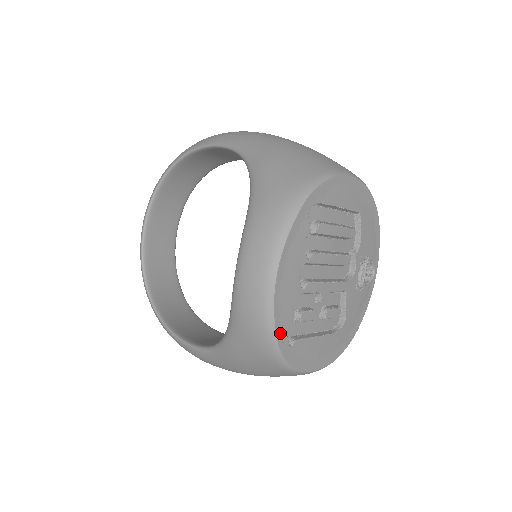
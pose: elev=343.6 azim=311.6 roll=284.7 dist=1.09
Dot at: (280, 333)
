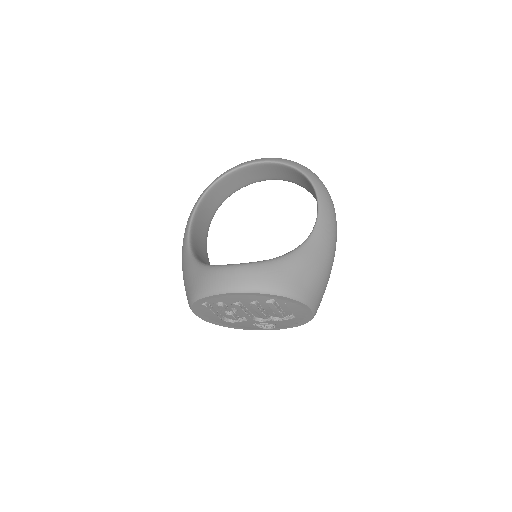
Dot at: (205, 299)
